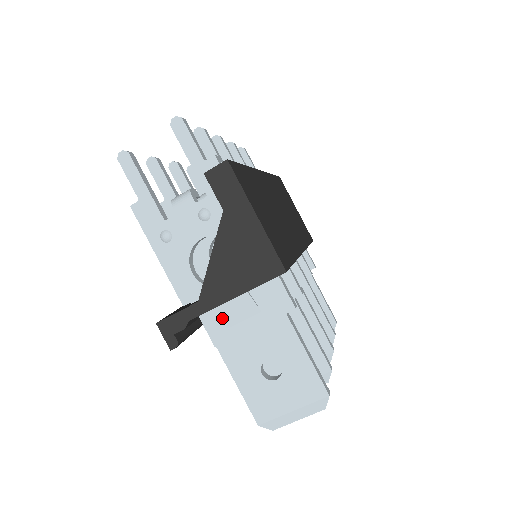
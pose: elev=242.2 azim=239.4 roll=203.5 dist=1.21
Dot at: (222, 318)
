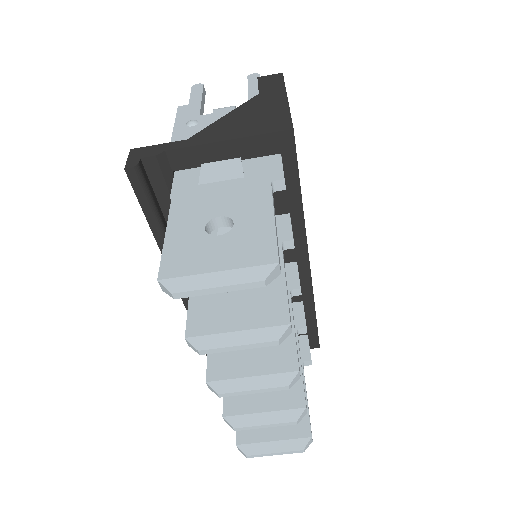
Dot at: (198, 177)
